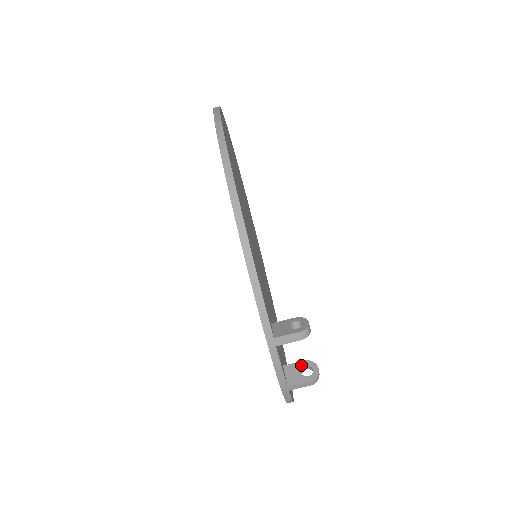
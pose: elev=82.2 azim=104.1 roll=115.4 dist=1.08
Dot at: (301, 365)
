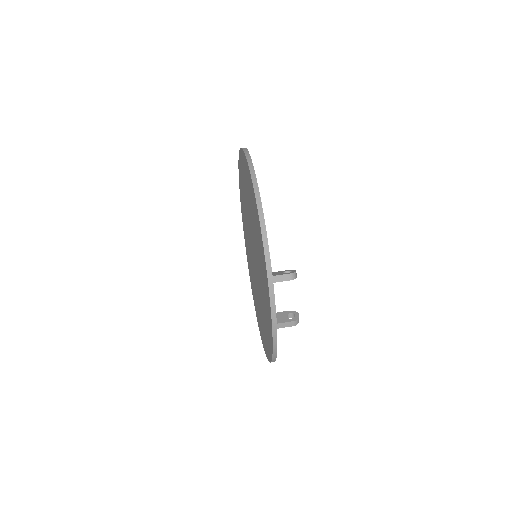
Dot at: (287, 313)
